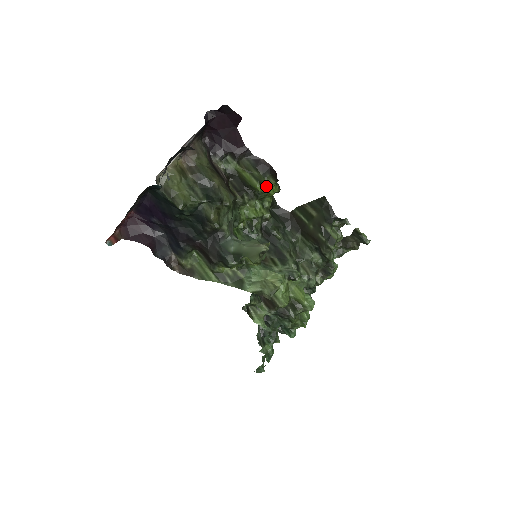
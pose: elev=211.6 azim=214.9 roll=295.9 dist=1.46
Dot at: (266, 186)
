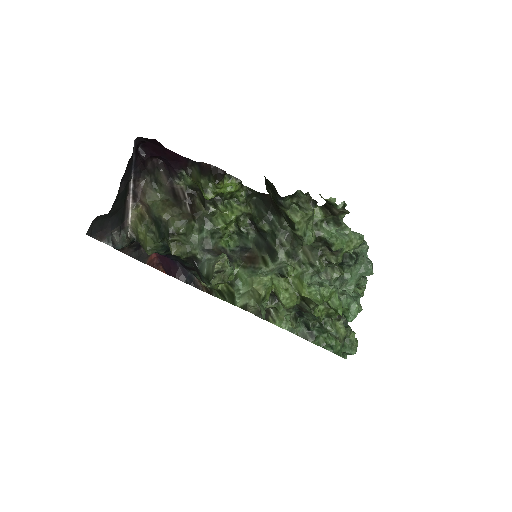
Dot at: (214, 190)
